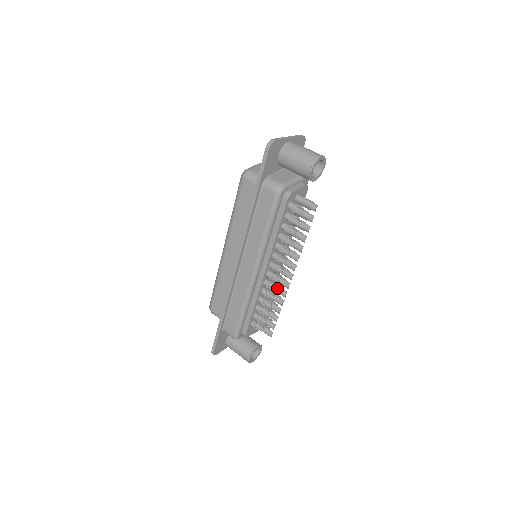
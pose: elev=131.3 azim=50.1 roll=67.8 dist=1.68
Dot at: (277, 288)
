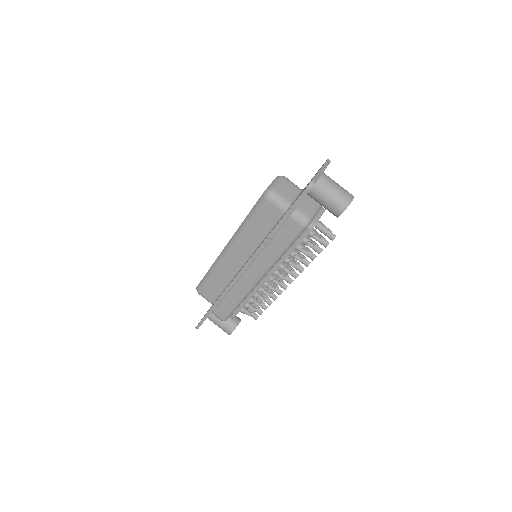
Dot at: (273, 287)
